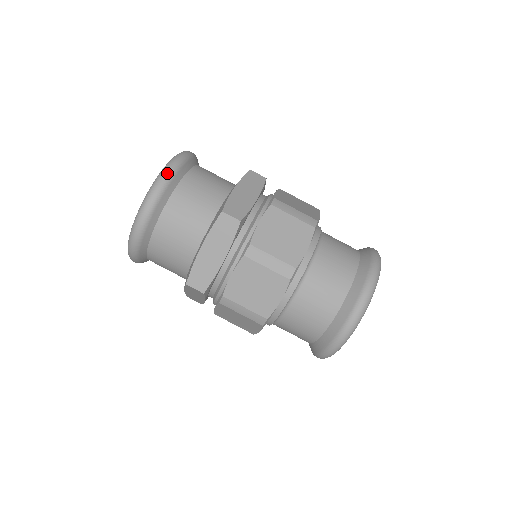
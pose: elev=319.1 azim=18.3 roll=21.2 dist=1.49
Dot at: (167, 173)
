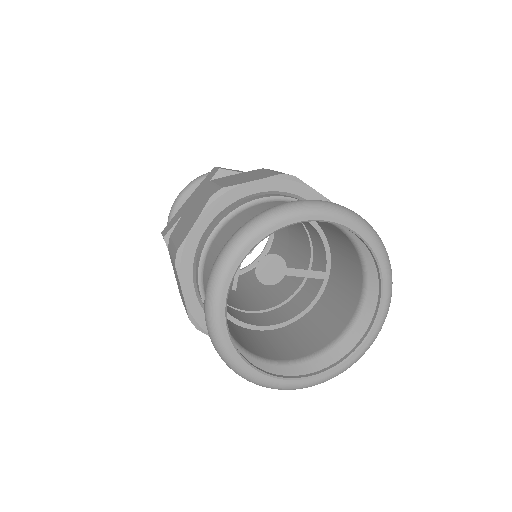
Dot at: occluded
